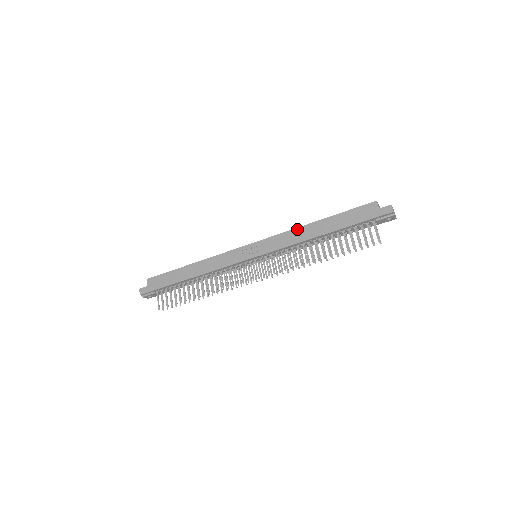
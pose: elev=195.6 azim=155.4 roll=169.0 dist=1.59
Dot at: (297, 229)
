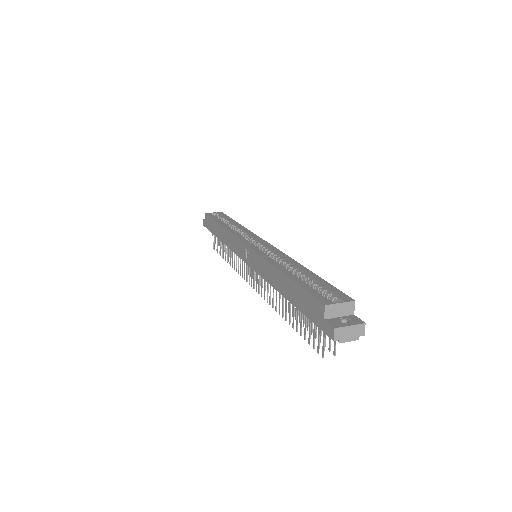
Dot at: (269, 264)
